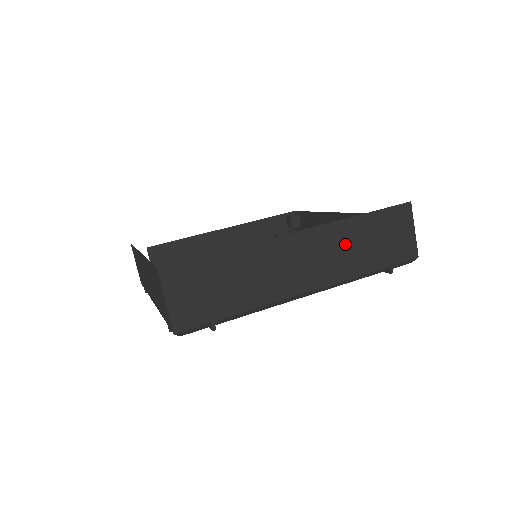
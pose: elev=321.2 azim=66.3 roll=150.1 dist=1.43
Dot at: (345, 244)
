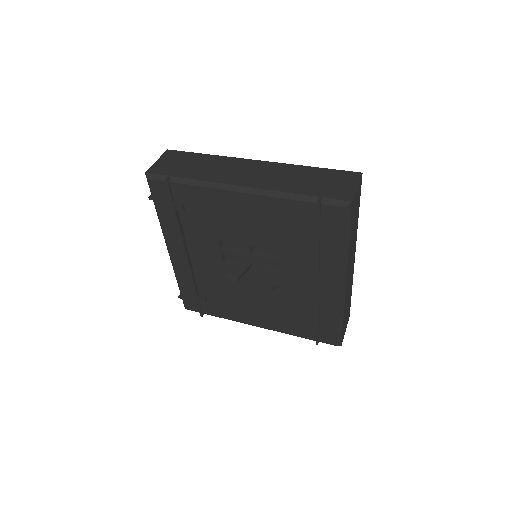
Dot at: (288, 175)
